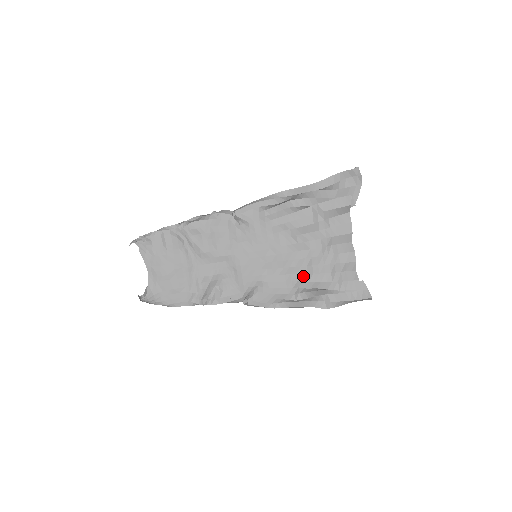
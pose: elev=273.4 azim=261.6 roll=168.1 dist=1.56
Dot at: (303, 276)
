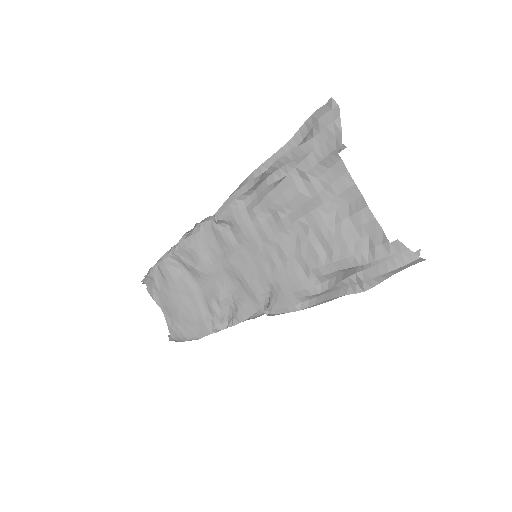
Dot at: (314, 261)
